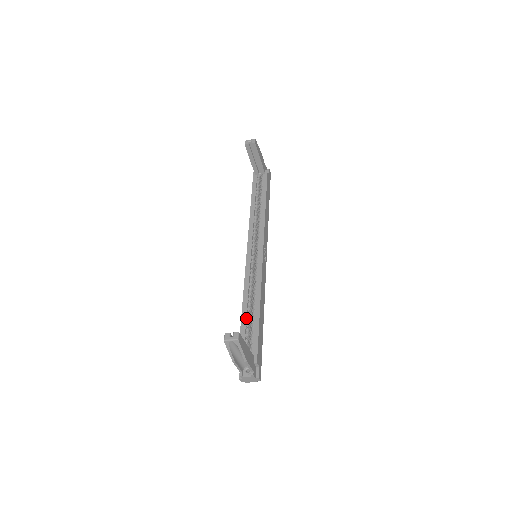
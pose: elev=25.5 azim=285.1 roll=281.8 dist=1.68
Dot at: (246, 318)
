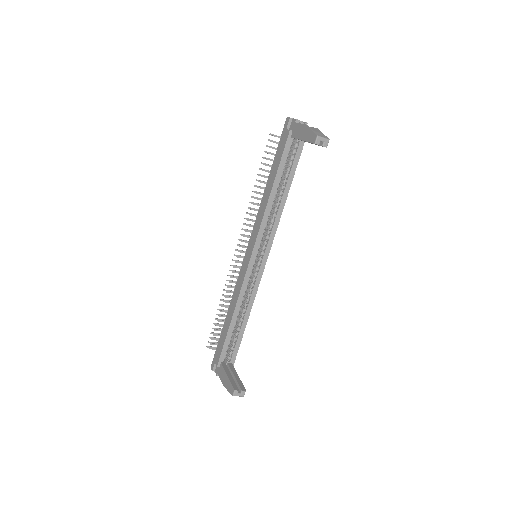
Dot at: (233, 329)
